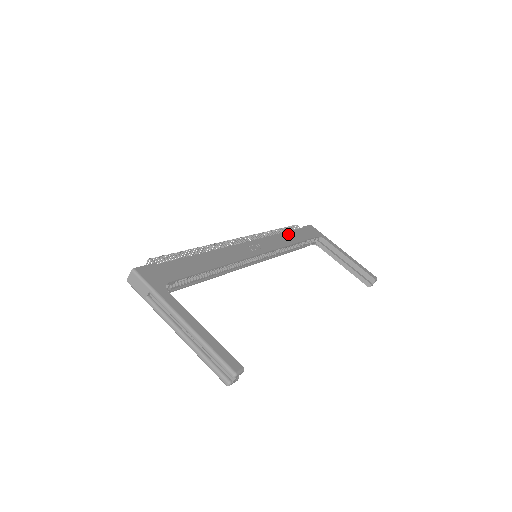
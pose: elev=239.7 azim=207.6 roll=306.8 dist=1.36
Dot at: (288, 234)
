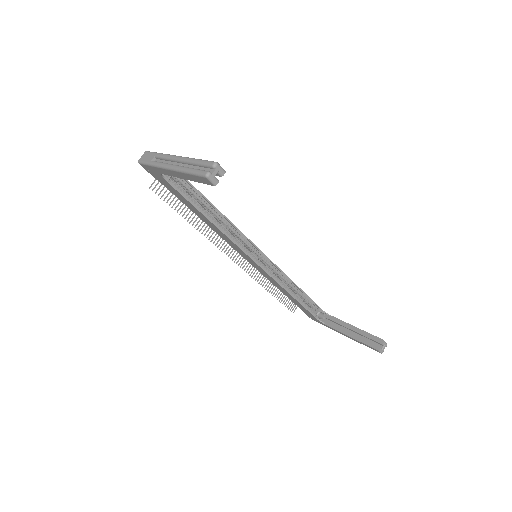
Dot at: occluded
